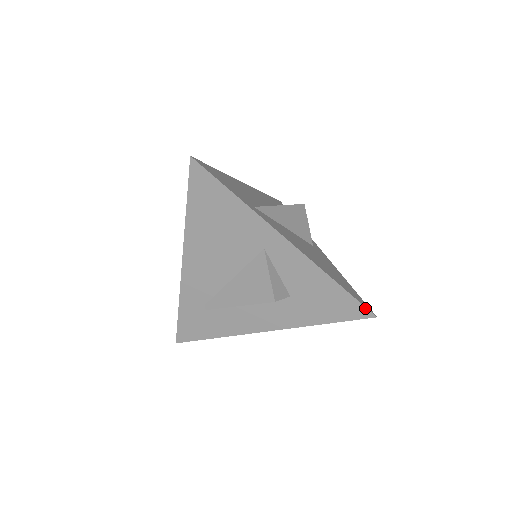
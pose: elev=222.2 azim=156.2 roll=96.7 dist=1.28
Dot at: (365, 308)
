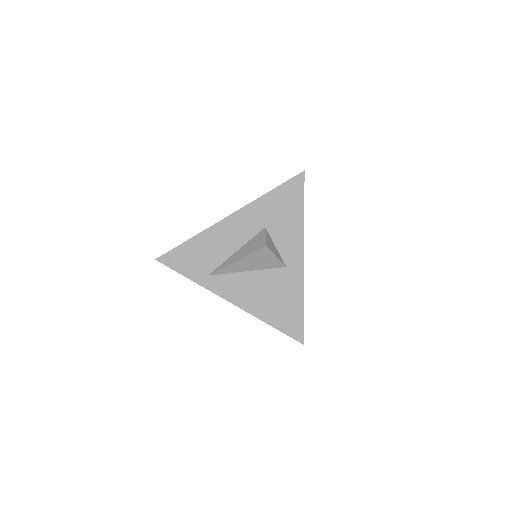
Dot at: (294, 339)
